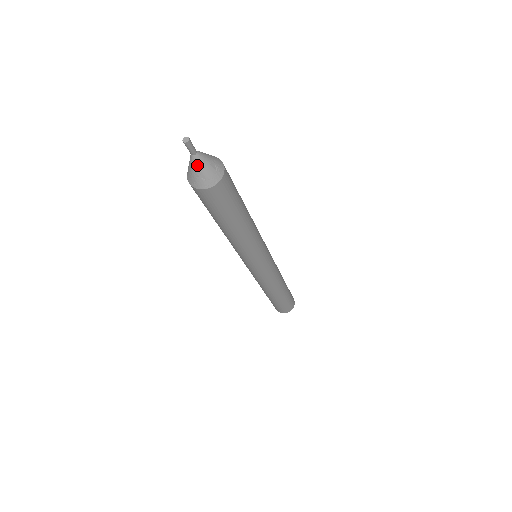
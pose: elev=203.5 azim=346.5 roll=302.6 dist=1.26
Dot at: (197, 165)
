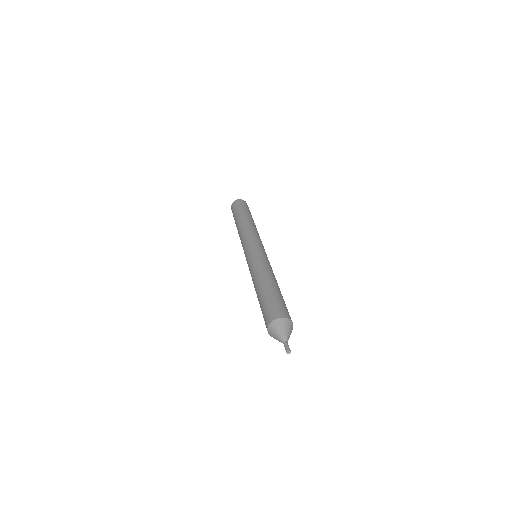
Dot at: occluded
